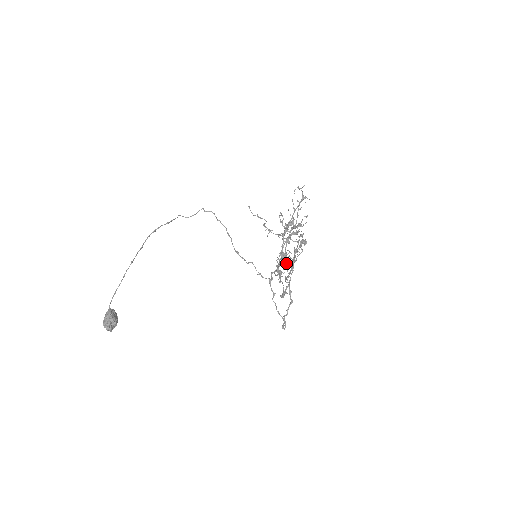
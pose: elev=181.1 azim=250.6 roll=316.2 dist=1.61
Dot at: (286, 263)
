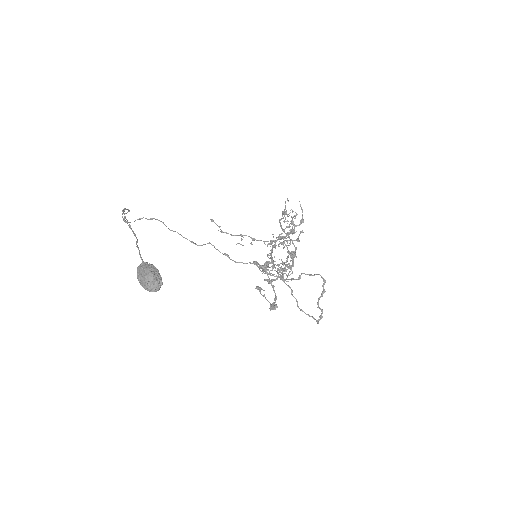
Dot at: (287, 266)
